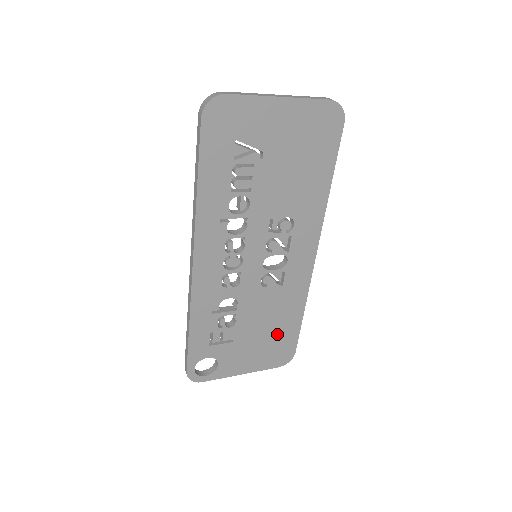
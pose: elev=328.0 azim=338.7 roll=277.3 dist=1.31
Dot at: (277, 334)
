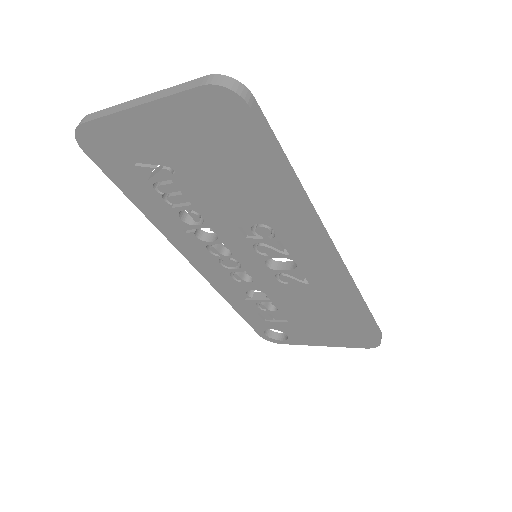
Dot at: (339, 322)
